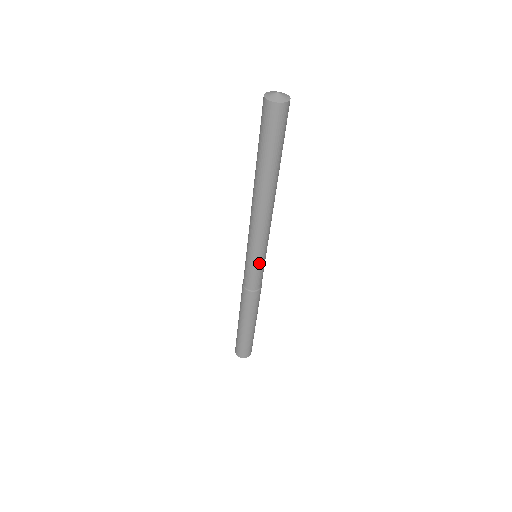
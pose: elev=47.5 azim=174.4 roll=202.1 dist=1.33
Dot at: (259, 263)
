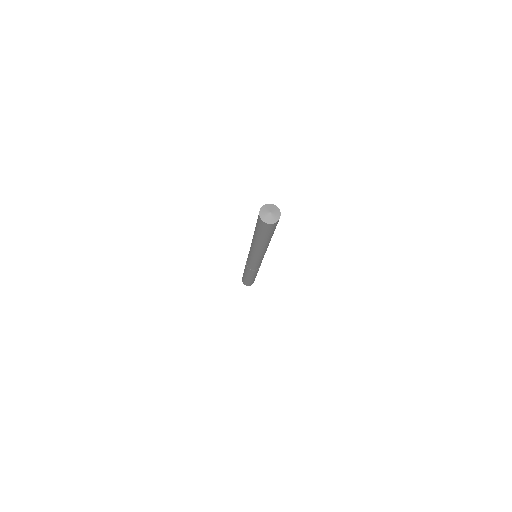
Dot at: occluded
